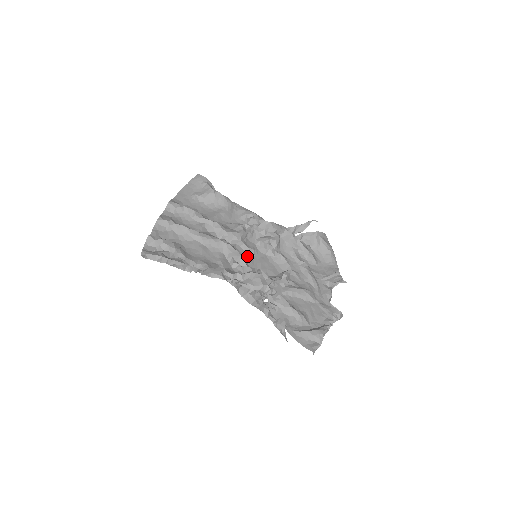
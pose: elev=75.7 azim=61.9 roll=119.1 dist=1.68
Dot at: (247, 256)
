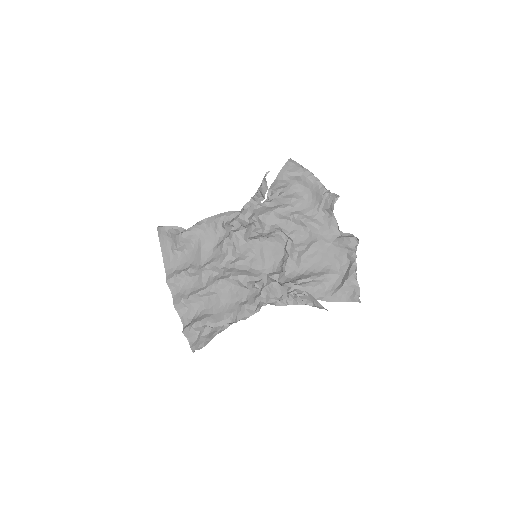
Dot at: (251, 262)
